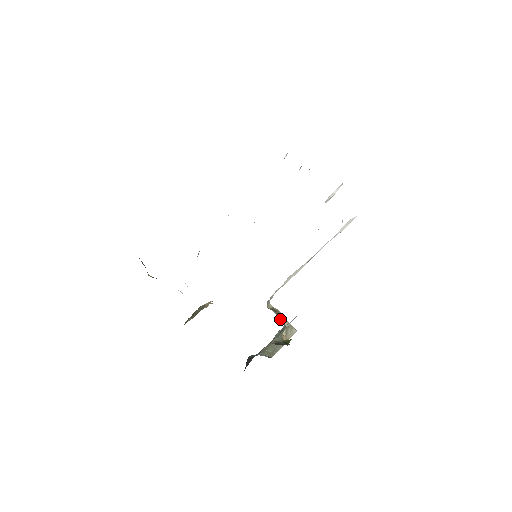
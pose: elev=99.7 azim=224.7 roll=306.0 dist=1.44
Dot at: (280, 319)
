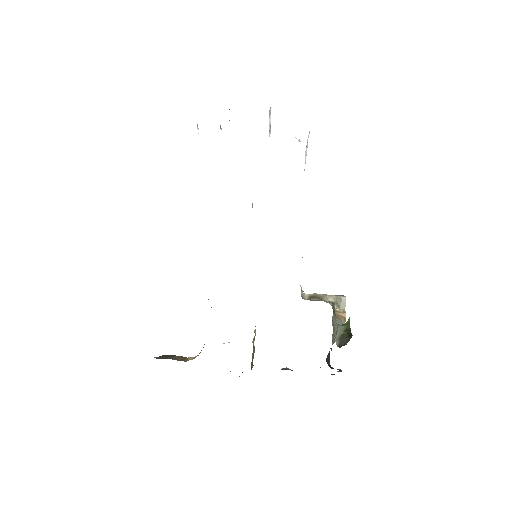
Dot at: (323, 300)
